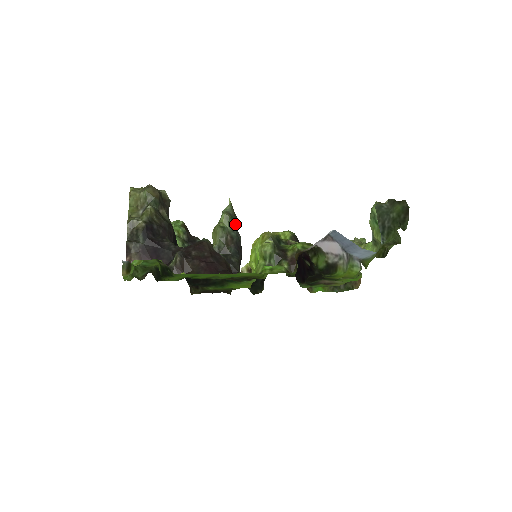
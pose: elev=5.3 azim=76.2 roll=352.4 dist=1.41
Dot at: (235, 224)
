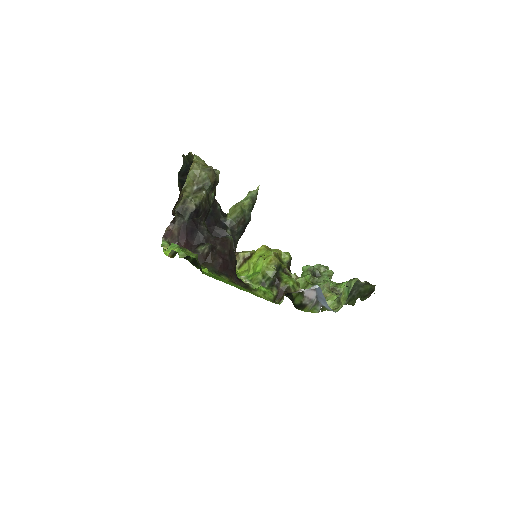
Dot at: (252, 209)
